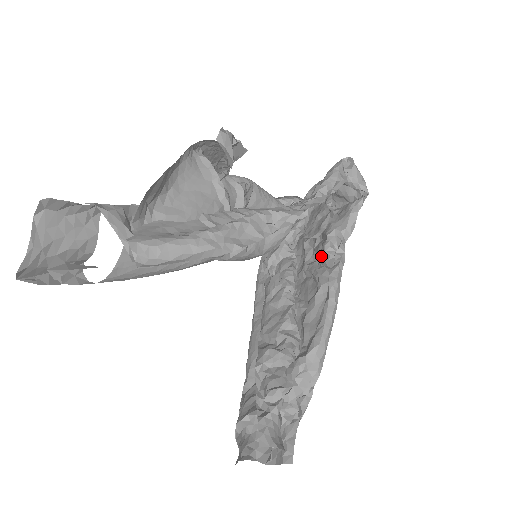
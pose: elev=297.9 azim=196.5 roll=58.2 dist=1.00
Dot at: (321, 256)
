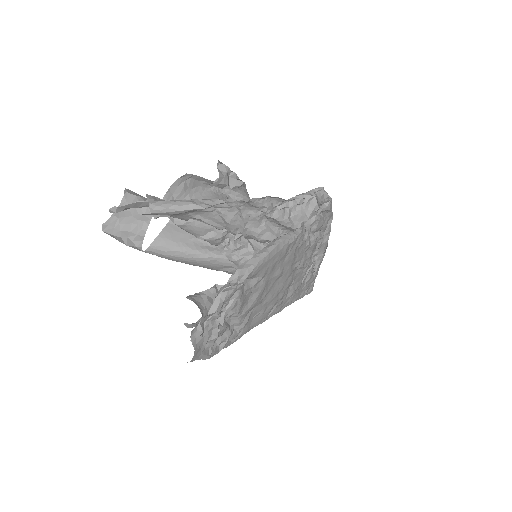
Dot at: occluded
